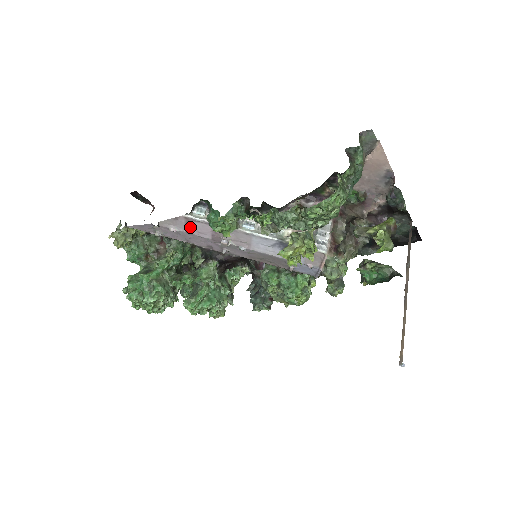
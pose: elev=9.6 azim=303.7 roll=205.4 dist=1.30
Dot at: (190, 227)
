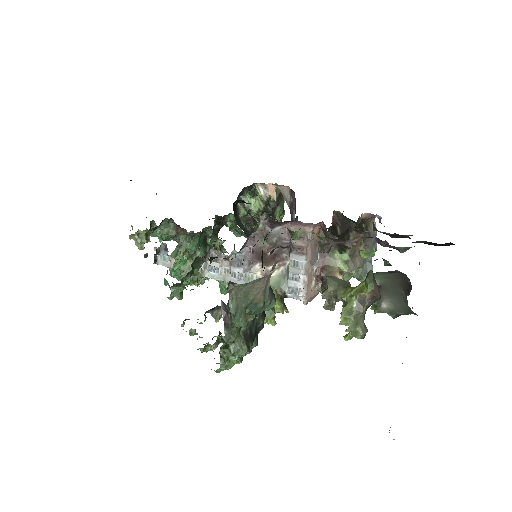
Dot at: occluded
